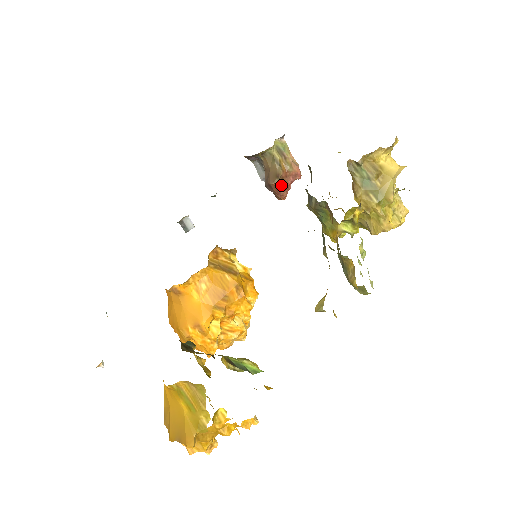
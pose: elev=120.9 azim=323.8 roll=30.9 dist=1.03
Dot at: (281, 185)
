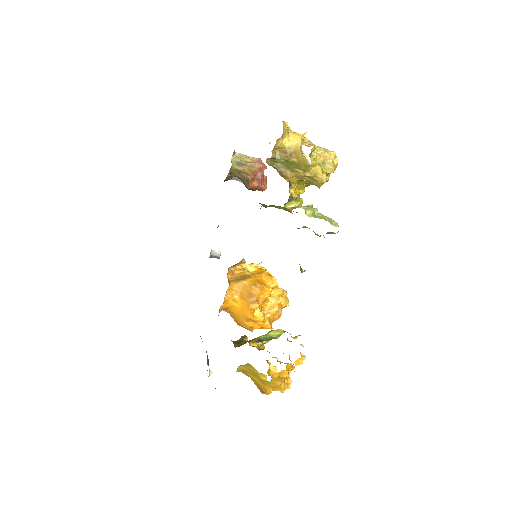
Dot at: (256, 184)
